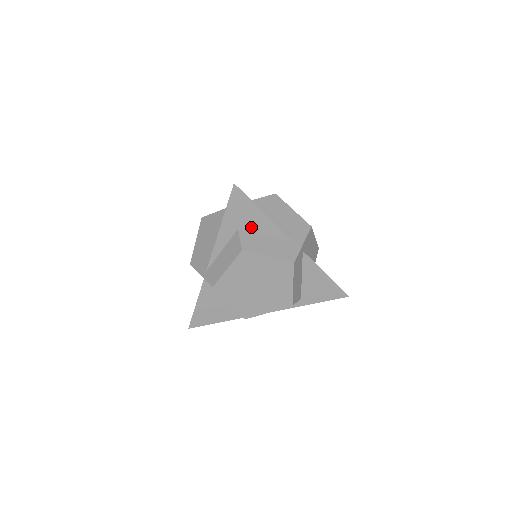
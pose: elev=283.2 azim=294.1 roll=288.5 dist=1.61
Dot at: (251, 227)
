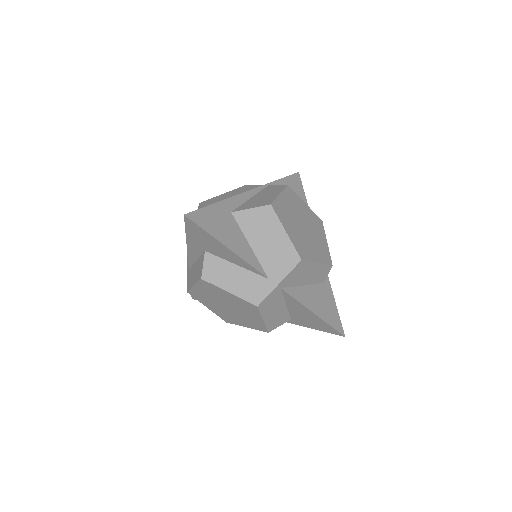
Dot at: (218, 253)
